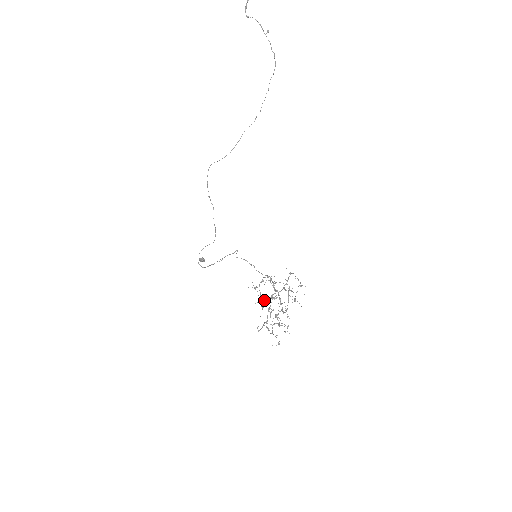
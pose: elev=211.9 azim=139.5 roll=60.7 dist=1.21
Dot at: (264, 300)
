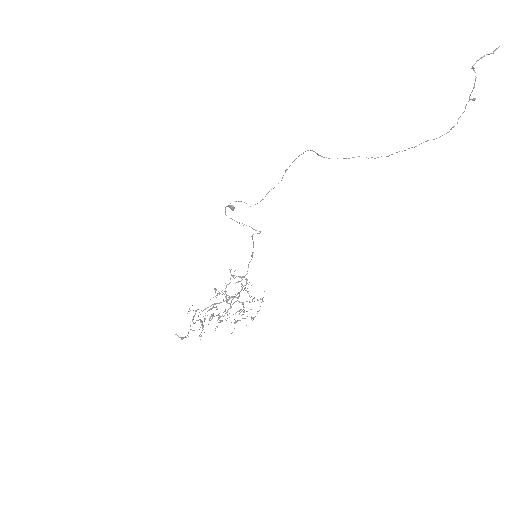
Dot at: occluded
